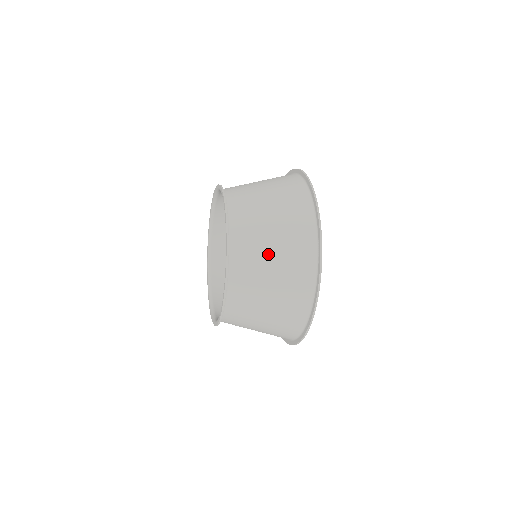
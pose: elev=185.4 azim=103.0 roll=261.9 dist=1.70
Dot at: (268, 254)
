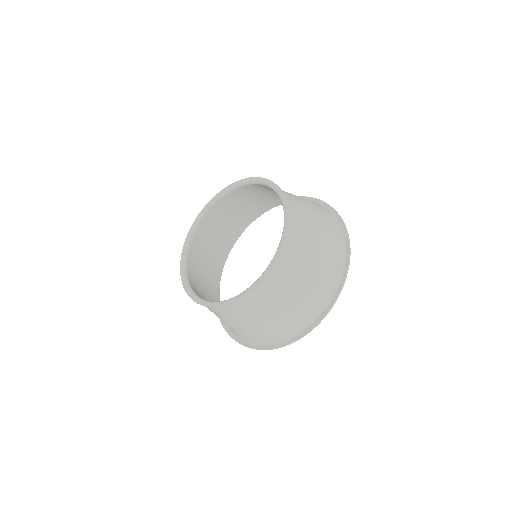
Dot at: (309, 259)
